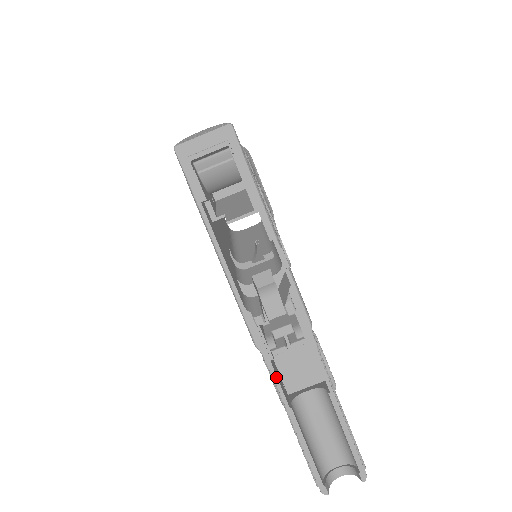
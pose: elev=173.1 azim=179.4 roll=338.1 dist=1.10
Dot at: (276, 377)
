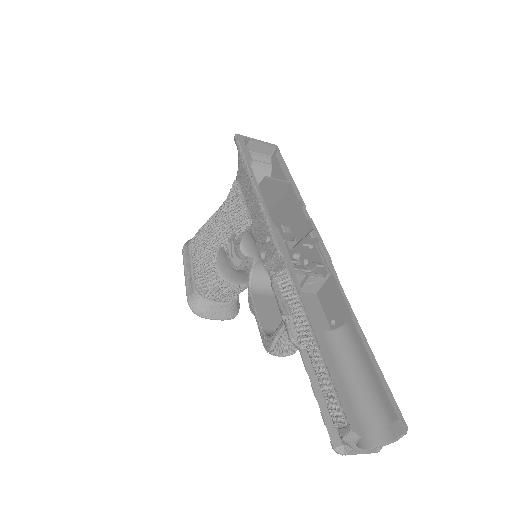
Dot at: (297, 281)
